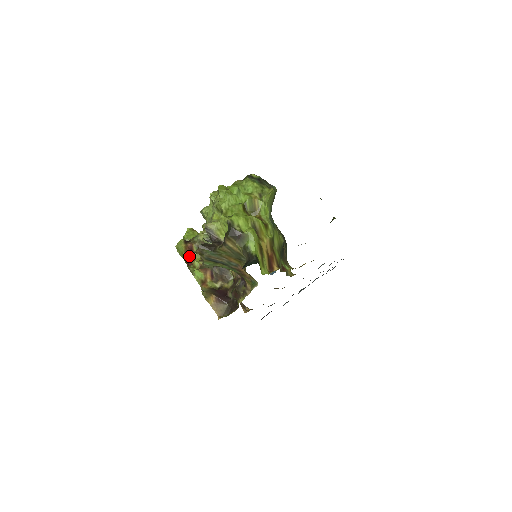
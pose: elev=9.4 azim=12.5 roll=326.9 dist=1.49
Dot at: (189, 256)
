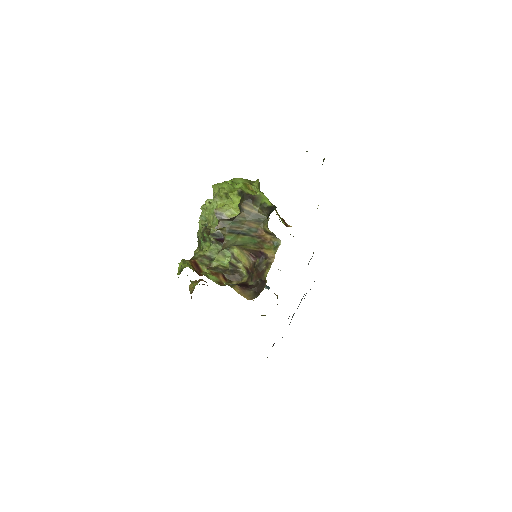
Dot at: (196, 269)
